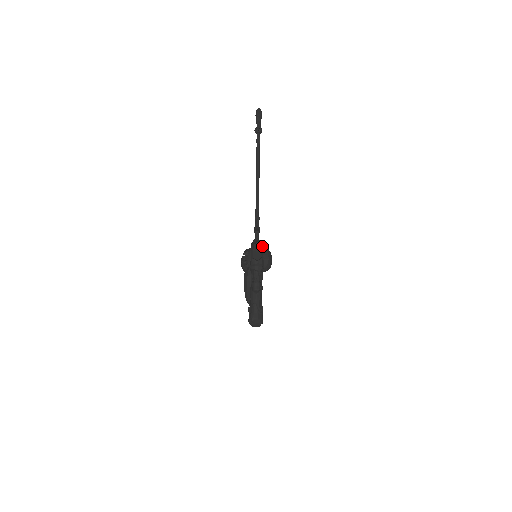
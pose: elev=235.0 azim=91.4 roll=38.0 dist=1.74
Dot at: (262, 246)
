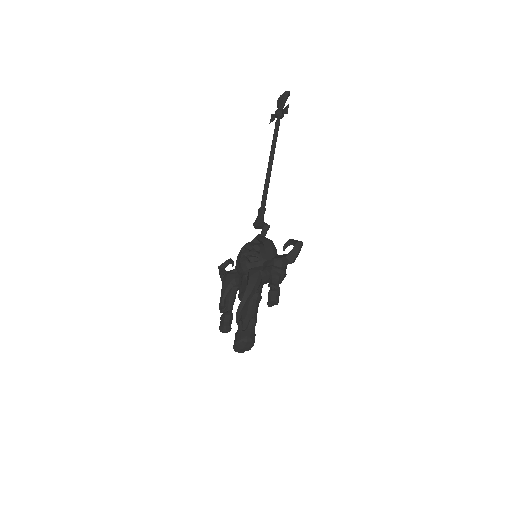
Dot at: occluded
